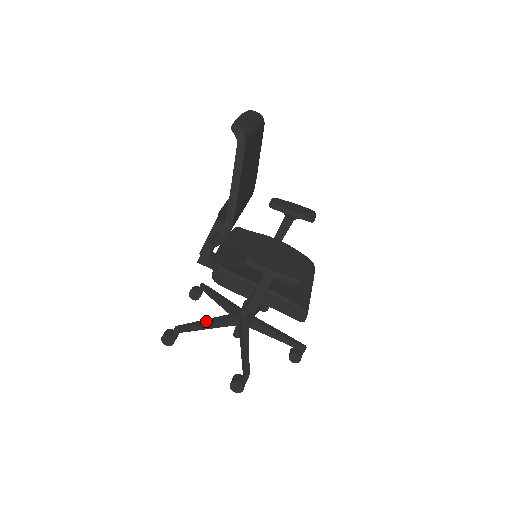
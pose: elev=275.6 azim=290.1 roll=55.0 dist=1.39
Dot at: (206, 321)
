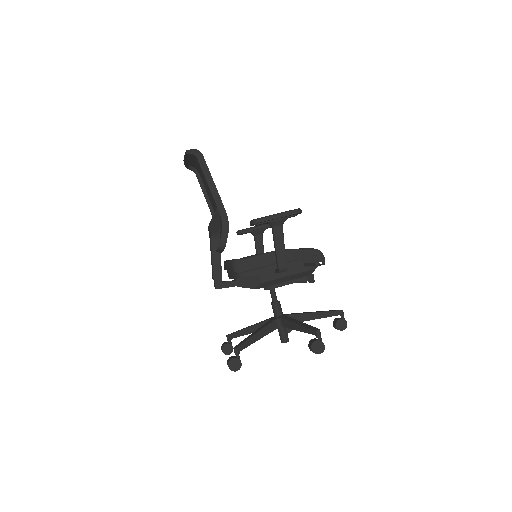
Dot at: (254, 333)
